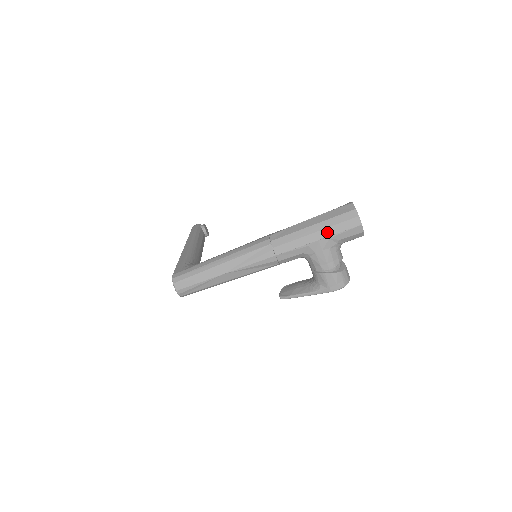
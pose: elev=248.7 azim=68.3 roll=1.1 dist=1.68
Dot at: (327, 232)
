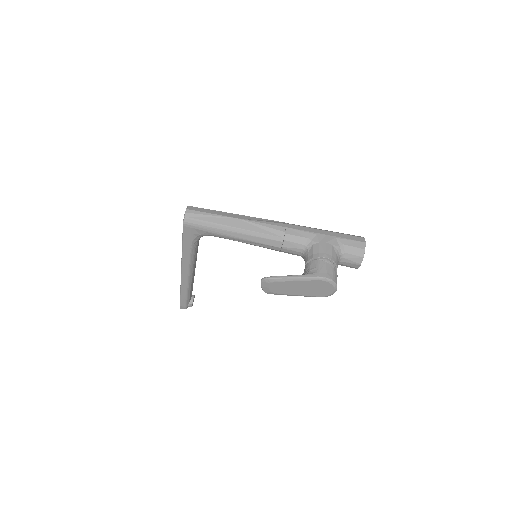
Dot at: (335, 234)
